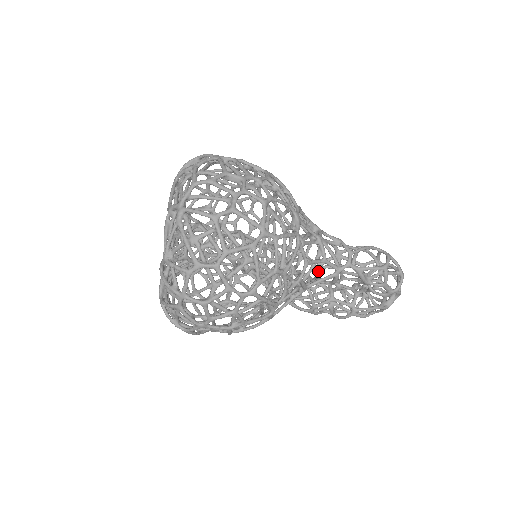
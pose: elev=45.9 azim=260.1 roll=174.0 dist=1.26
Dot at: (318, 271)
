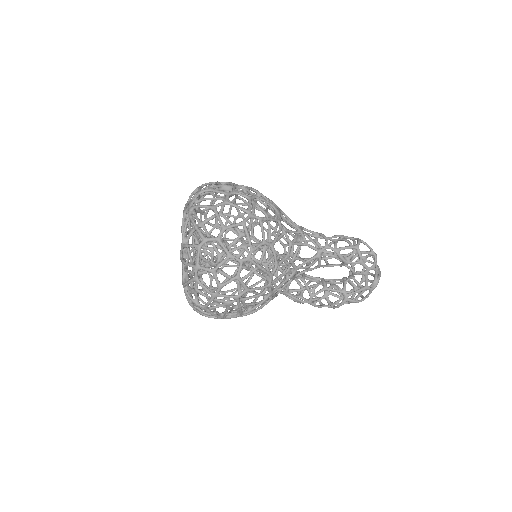
Dot at: (308, 263)
